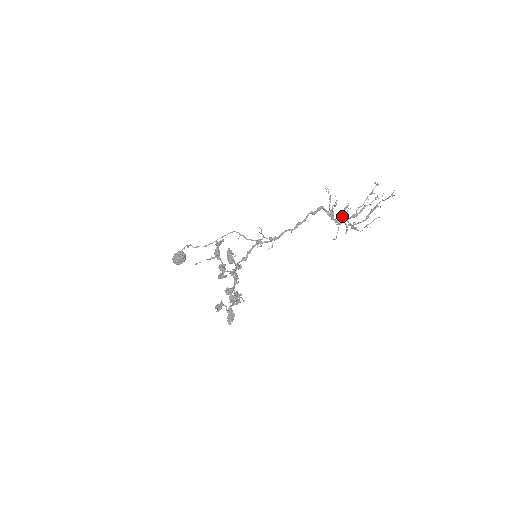
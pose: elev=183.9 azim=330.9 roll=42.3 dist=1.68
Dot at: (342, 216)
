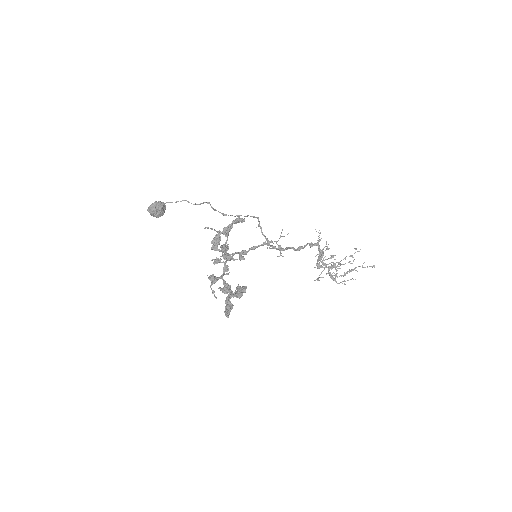
Dot at: occluded
